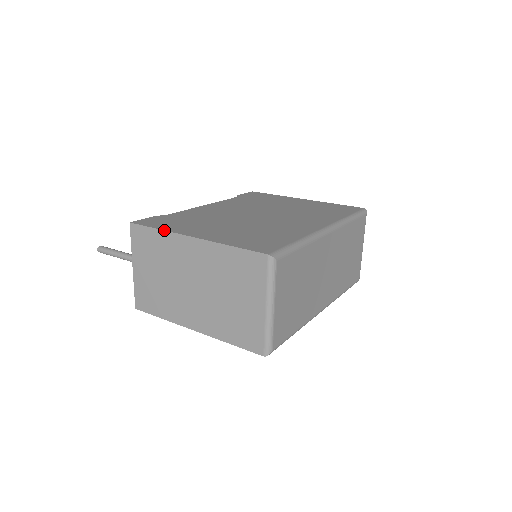
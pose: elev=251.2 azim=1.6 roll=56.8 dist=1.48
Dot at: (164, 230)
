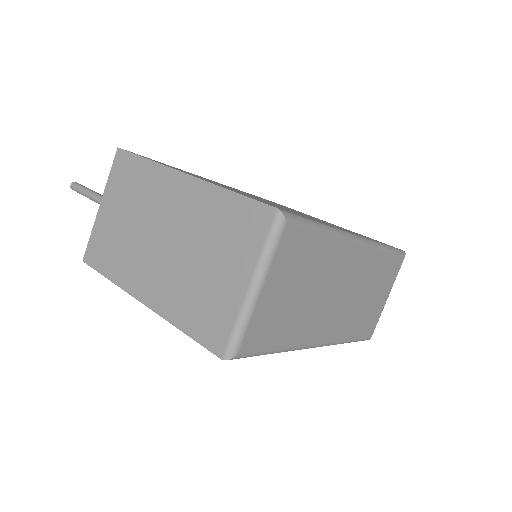
Dot at: (154, 161)
